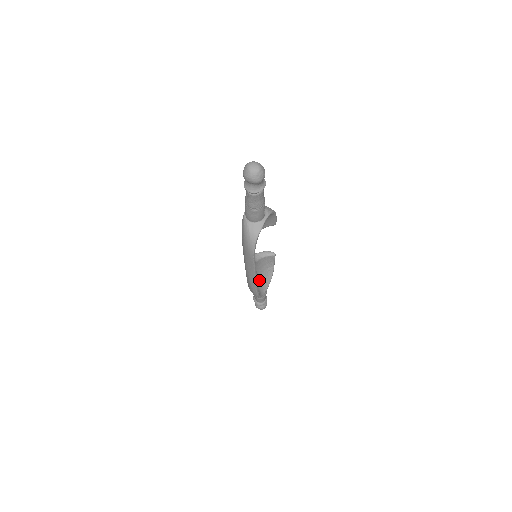
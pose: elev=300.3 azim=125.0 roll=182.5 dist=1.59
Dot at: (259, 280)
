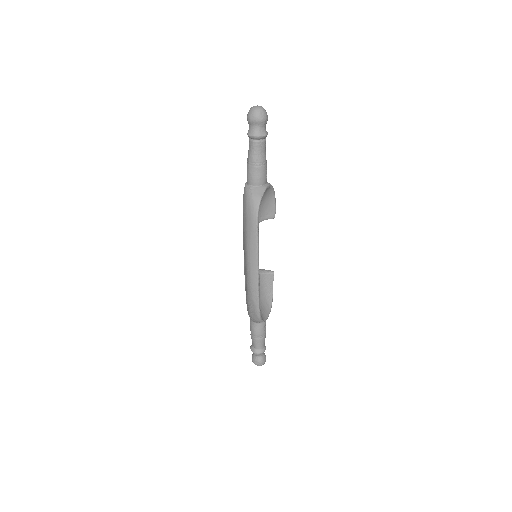
Dot at: occluded
